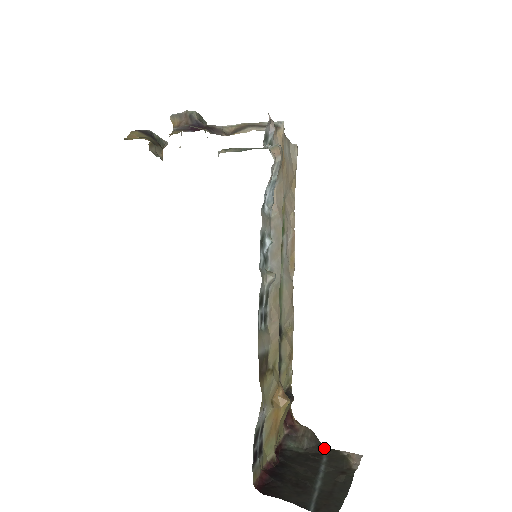
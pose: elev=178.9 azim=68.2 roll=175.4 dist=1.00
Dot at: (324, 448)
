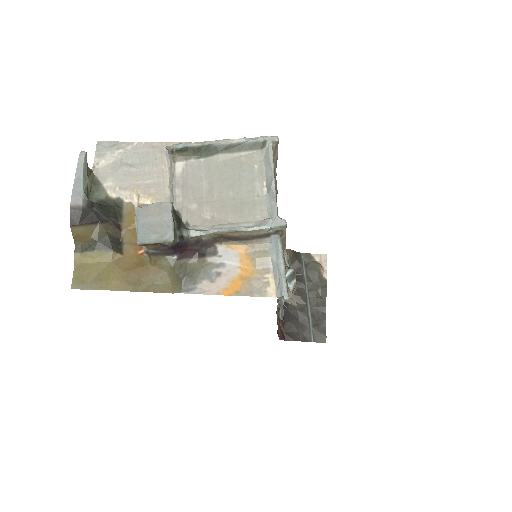
Dot at: (301, 256)
